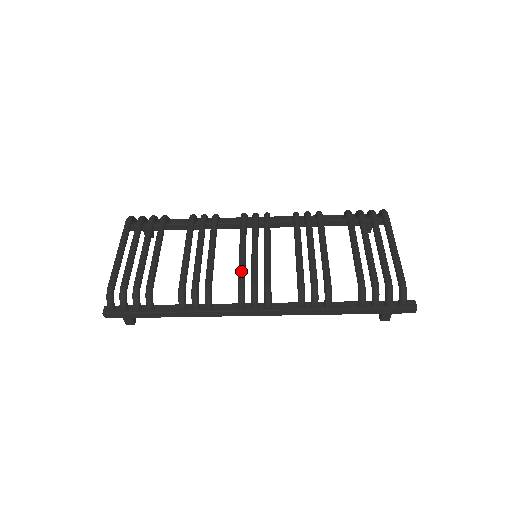
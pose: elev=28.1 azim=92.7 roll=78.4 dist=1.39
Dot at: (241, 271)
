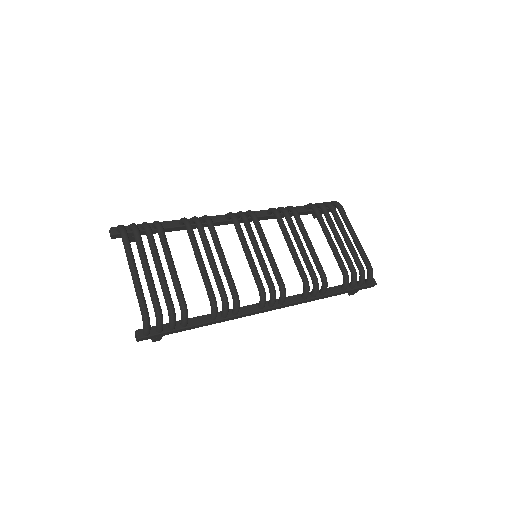
Dot at: (258, 276)
